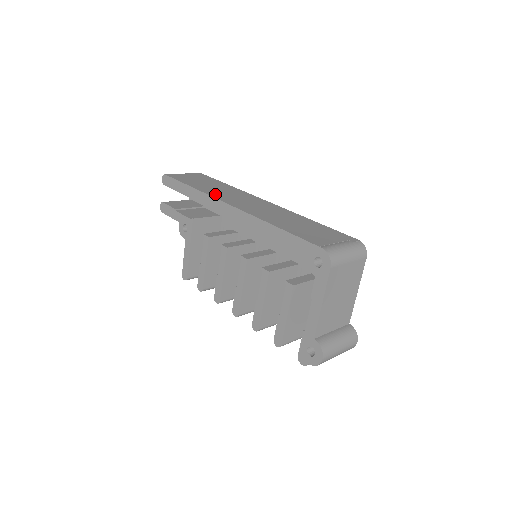
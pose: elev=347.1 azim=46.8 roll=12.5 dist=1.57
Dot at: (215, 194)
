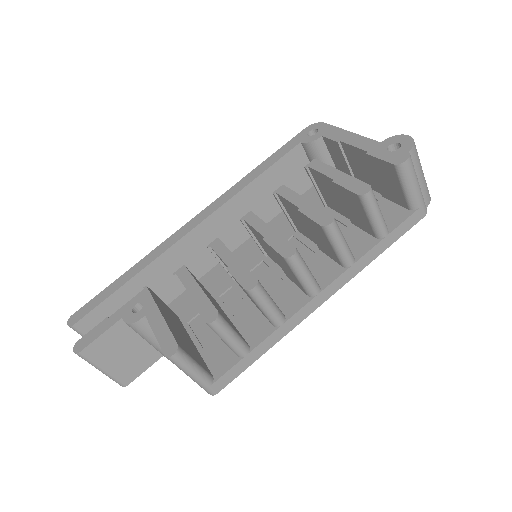
Dot at: occluded
